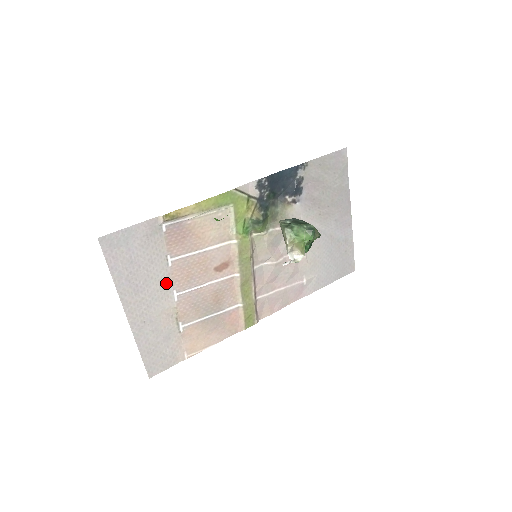
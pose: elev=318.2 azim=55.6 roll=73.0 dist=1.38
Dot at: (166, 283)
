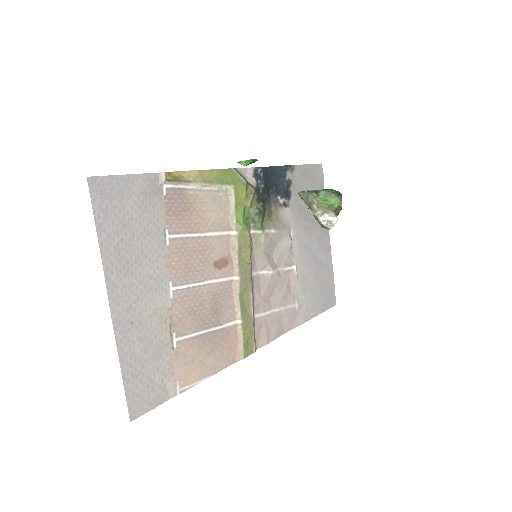
Dot at: (161, 268)
